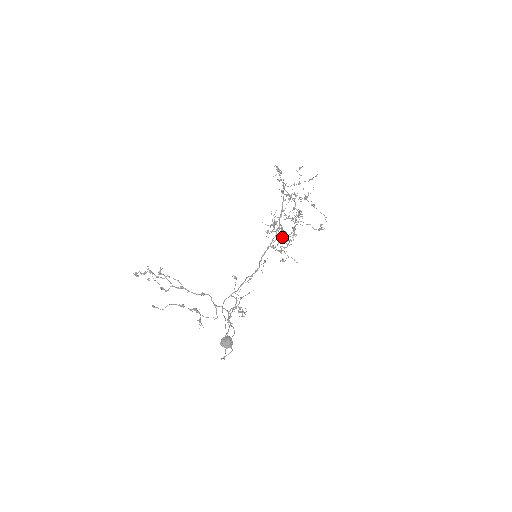
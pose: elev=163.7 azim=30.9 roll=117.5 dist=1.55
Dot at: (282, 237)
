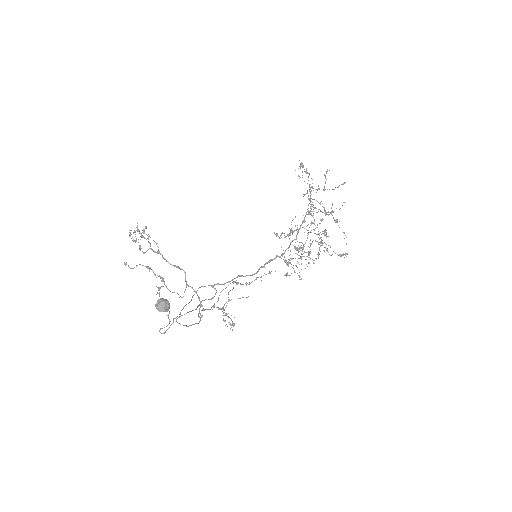
Dot at: occluded
